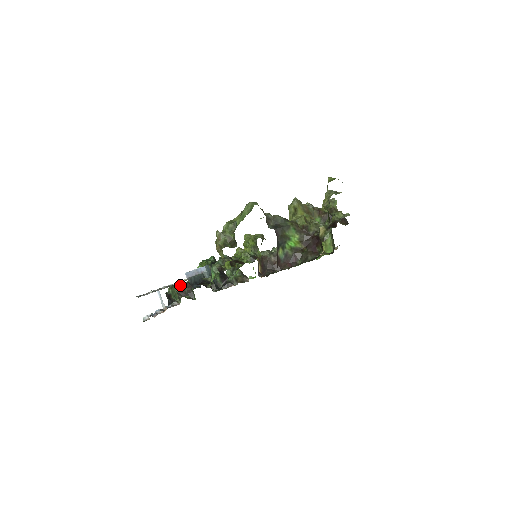
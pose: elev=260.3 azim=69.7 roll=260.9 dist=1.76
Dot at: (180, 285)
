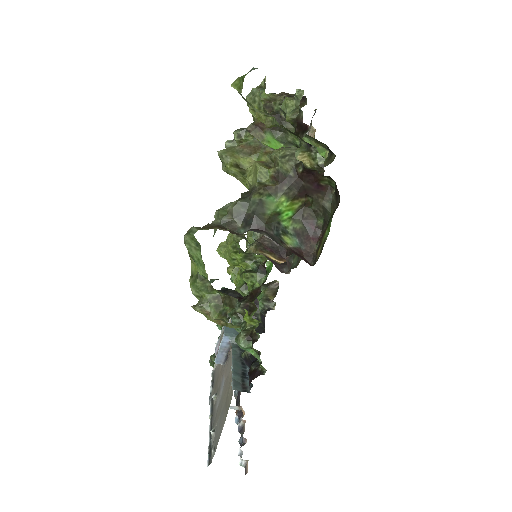
Dot at: occluded
